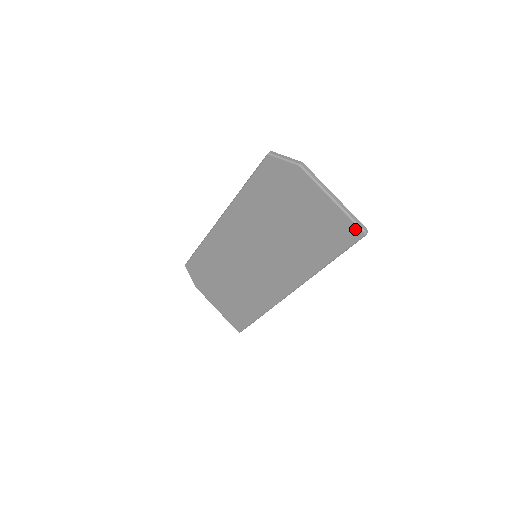
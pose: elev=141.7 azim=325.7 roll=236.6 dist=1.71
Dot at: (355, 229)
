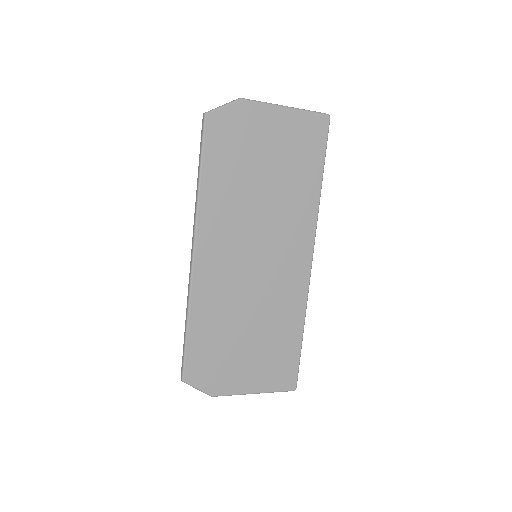
Dot at: (320, 118)
